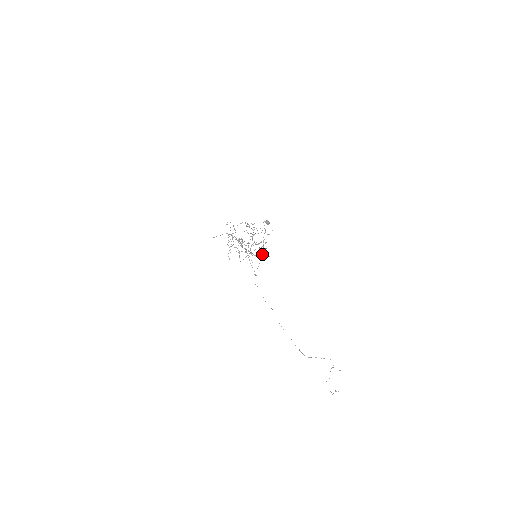
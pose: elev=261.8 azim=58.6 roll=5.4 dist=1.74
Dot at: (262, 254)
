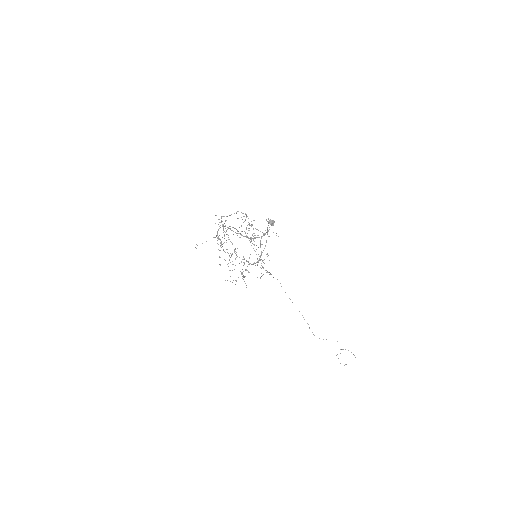
Dot at: occluded
